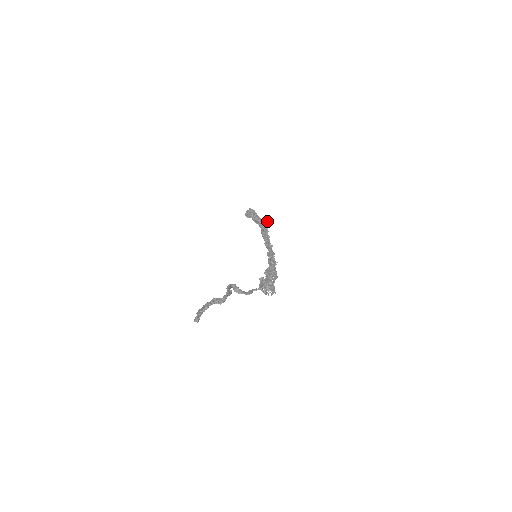
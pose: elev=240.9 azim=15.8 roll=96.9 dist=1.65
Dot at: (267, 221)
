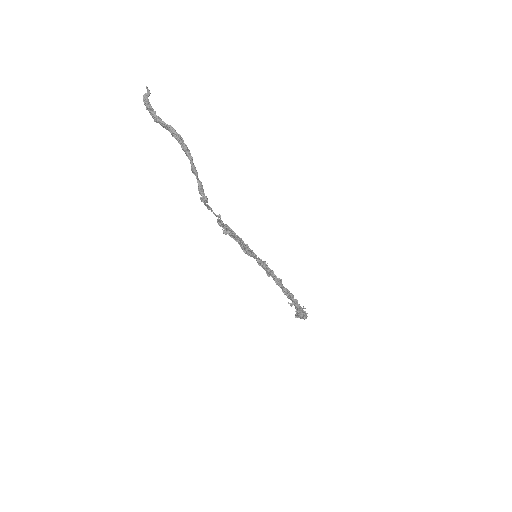
Dot at: occluded
